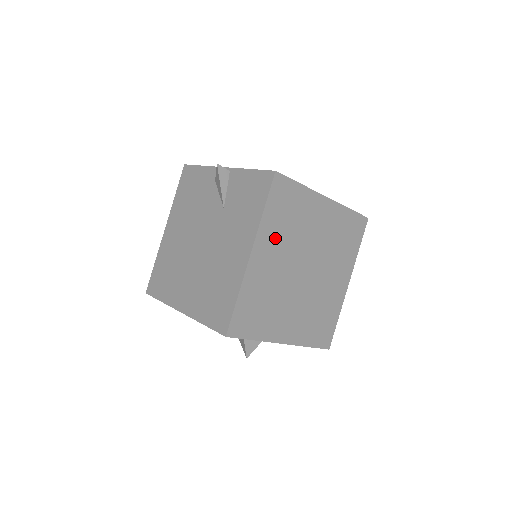
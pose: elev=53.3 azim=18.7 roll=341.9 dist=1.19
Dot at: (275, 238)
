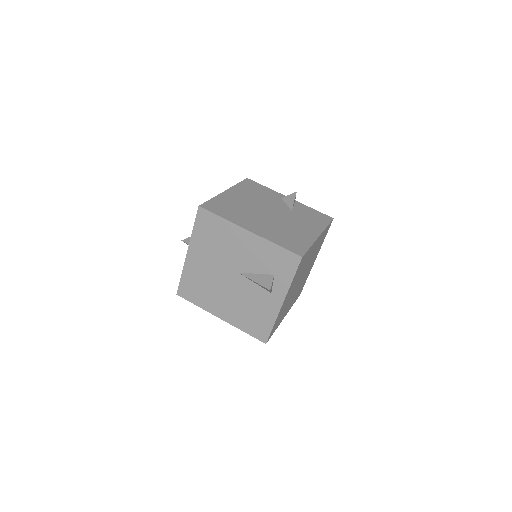
Dot at: occluded
